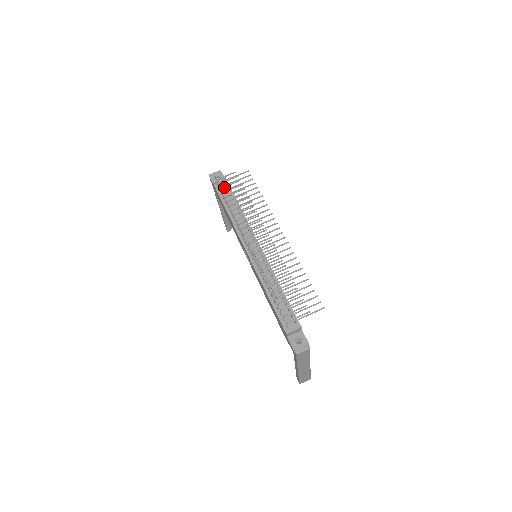
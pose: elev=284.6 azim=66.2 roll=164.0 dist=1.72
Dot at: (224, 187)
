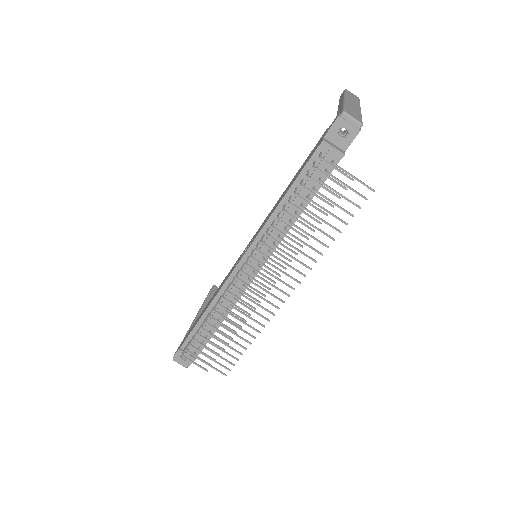
Dot at: (324, 165)
